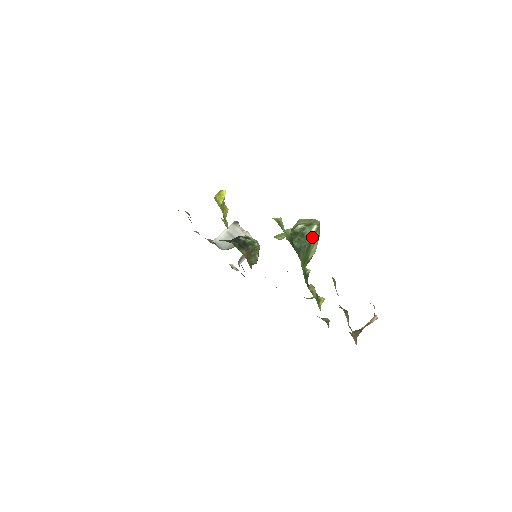
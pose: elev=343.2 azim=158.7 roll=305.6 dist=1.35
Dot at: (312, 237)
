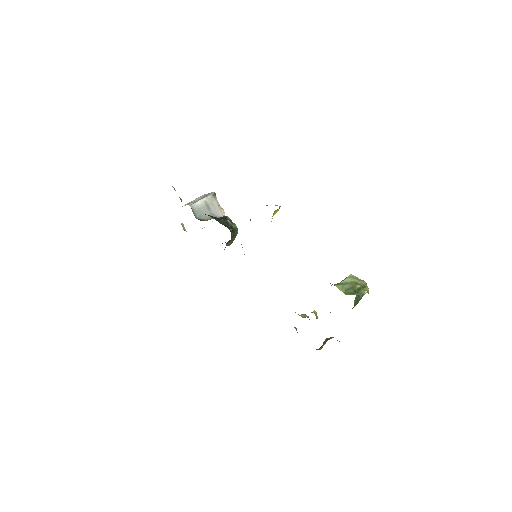
Dot at: occluded
